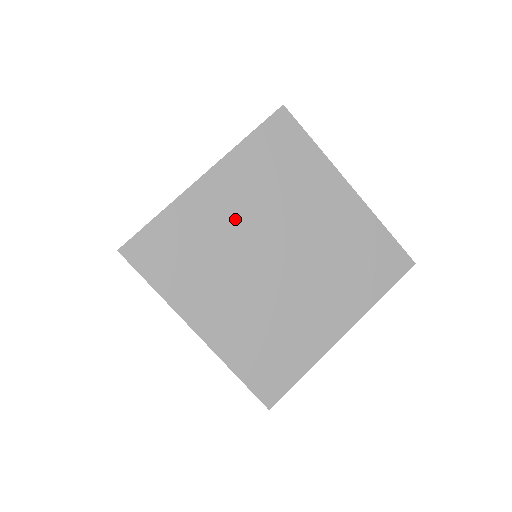
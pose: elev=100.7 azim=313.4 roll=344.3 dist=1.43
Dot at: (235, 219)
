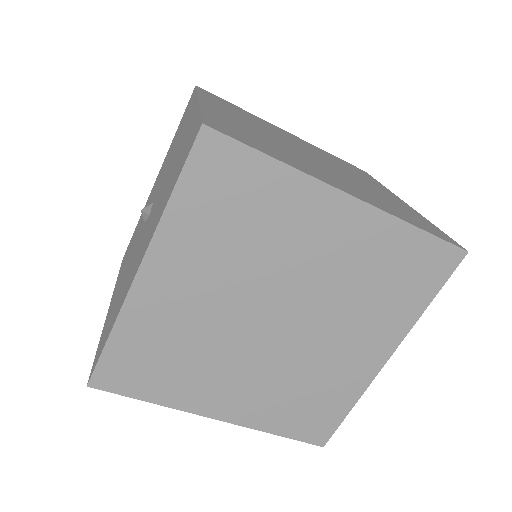
Dot at: (205, 302)
